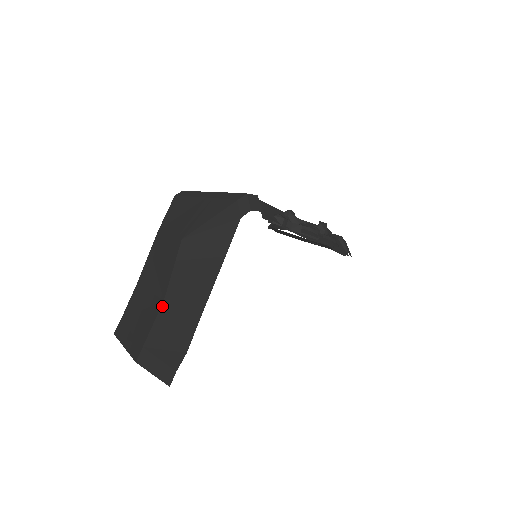
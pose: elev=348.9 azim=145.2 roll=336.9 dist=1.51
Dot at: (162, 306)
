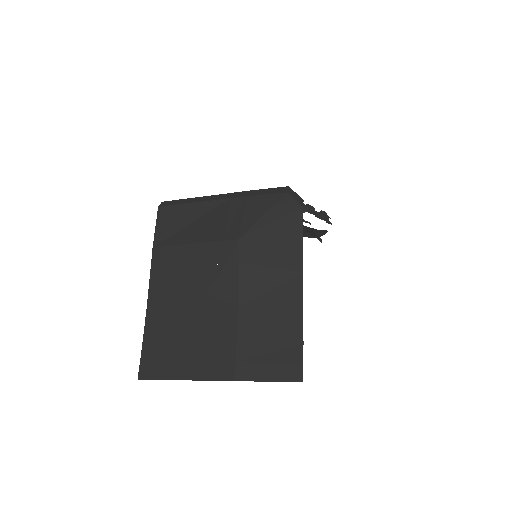
Dot at: (240, 313)
